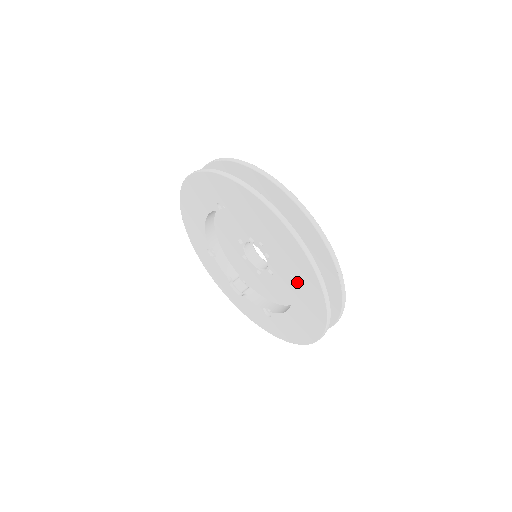
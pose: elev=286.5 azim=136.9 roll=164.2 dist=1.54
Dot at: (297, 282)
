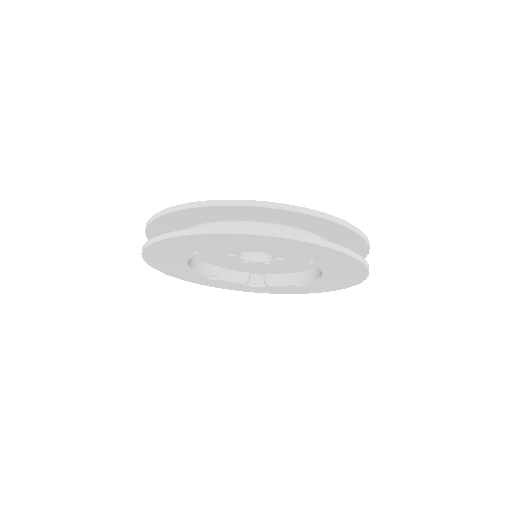
Dot at: (318, 261)
